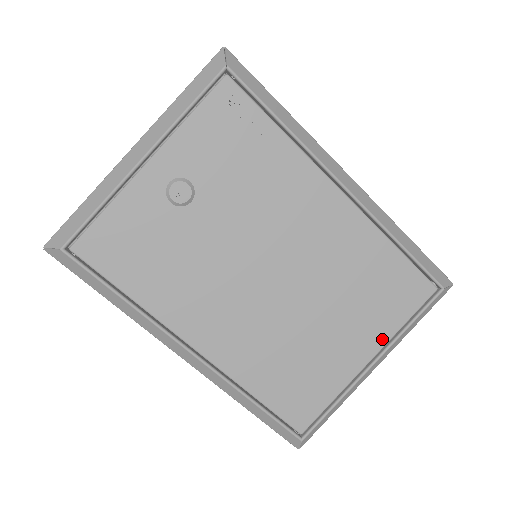
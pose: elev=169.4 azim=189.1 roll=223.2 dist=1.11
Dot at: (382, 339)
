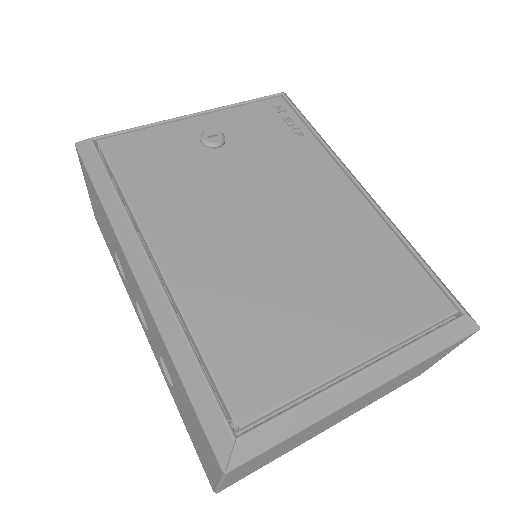
Dot at: (382, 340)
